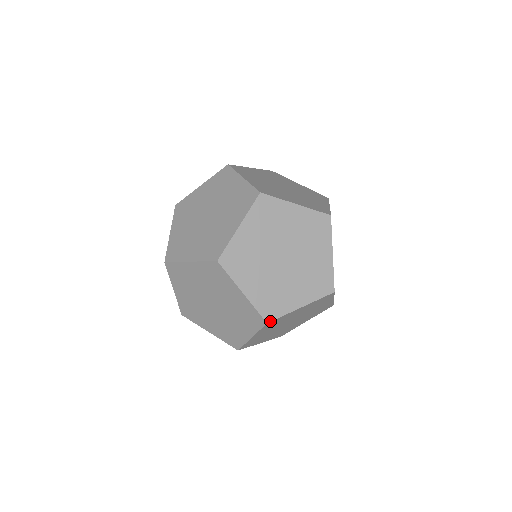
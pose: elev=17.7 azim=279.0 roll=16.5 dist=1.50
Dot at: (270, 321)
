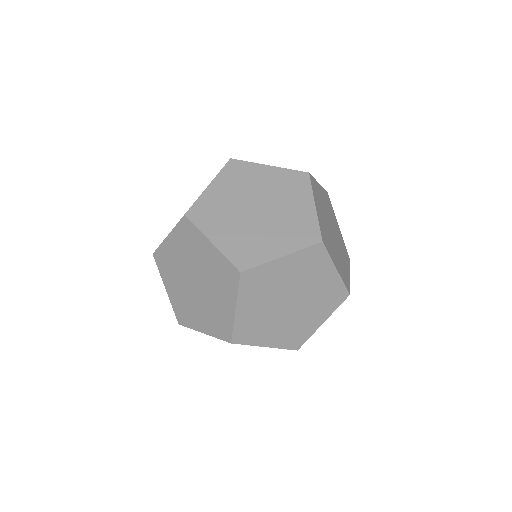
Dot at: occluded
